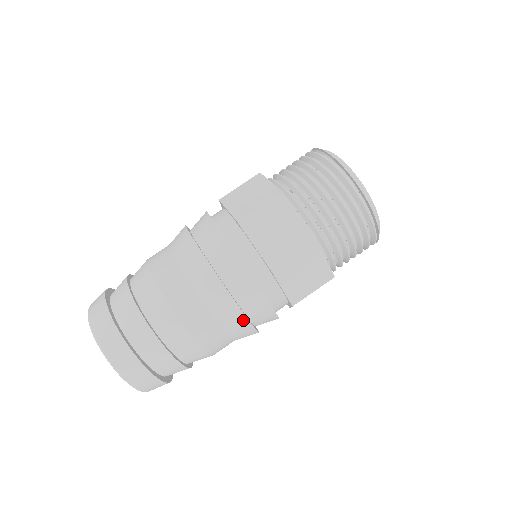
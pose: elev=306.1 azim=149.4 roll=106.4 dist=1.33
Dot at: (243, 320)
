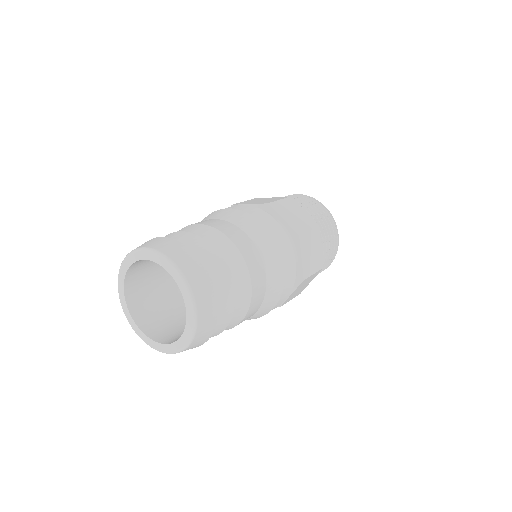
Dot at: (281, 273)
